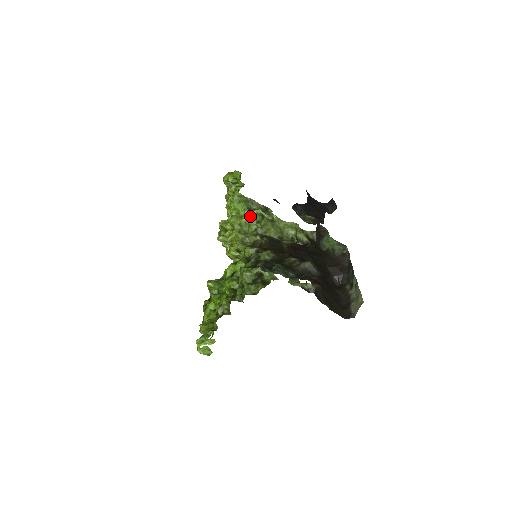
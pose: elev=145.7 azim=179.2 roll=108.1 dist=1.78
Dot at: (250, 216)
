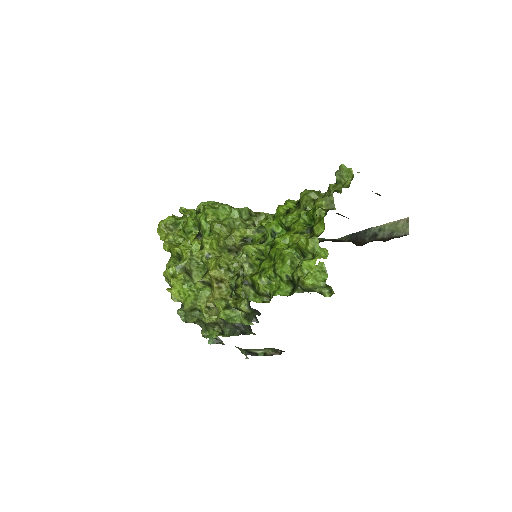
Dot at: (238, 213)
